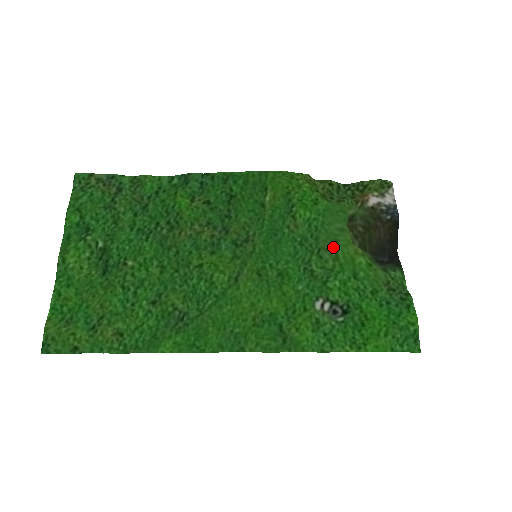
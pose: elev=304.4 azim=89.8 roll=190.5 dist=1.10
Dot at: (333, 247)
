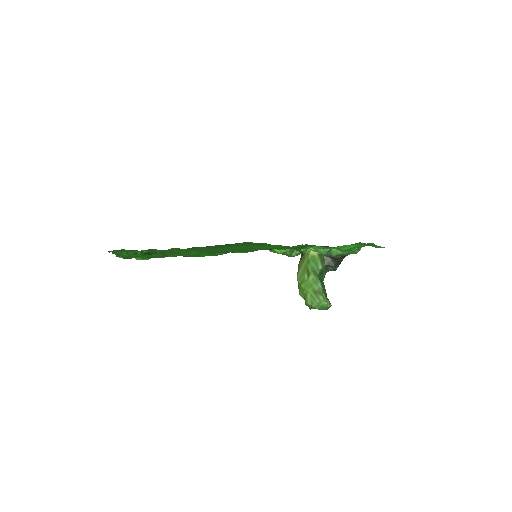
Dot at: occluded
